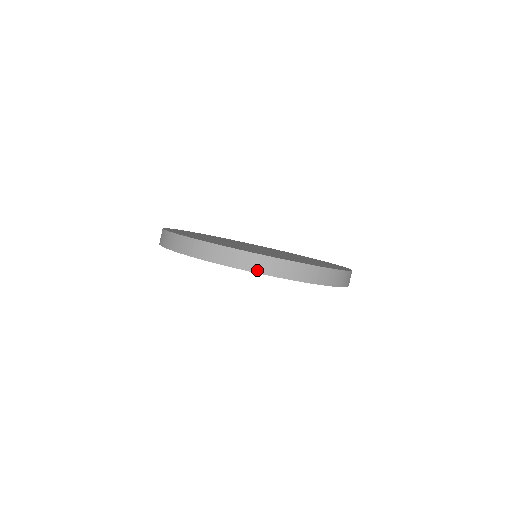
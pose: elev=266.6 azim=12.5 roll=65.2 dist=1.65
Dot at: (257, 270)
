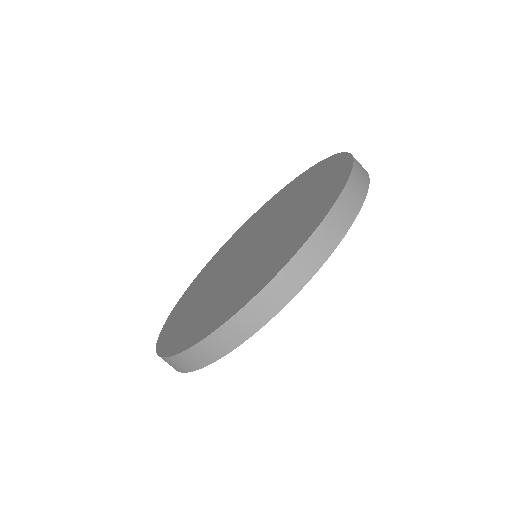
Dot at: (282, 303)
